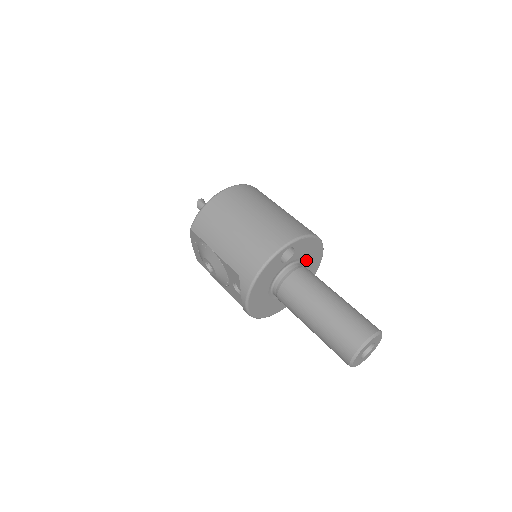
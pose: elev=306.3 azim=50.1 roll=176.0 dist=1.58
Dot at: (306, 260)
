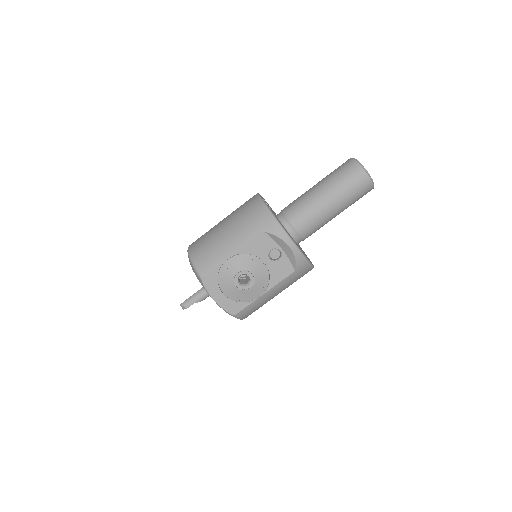
Dot at: occluded
